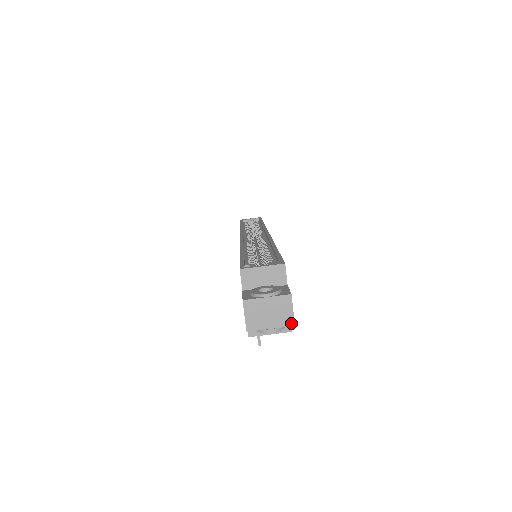
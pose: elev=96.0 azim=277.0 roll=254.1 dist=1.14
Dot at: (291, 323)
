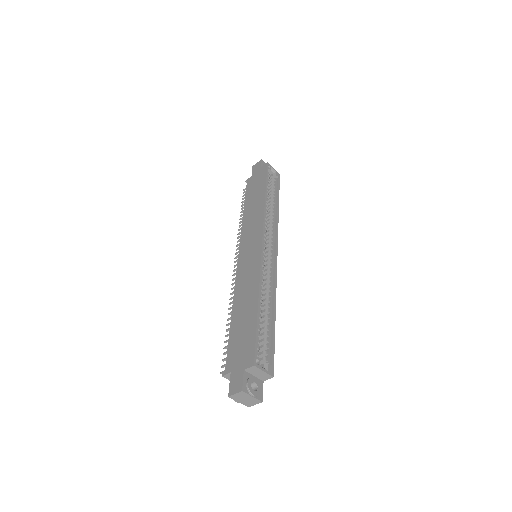
Dot at: (248, 406)
